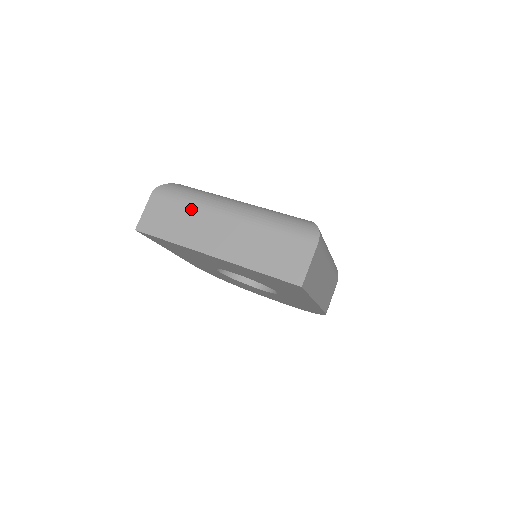
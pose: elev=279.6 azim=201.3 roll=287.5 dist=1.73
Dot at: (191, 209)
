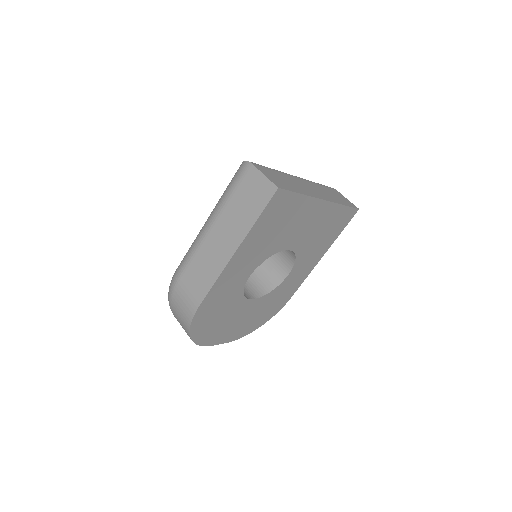
Dot at: (283, 174)
